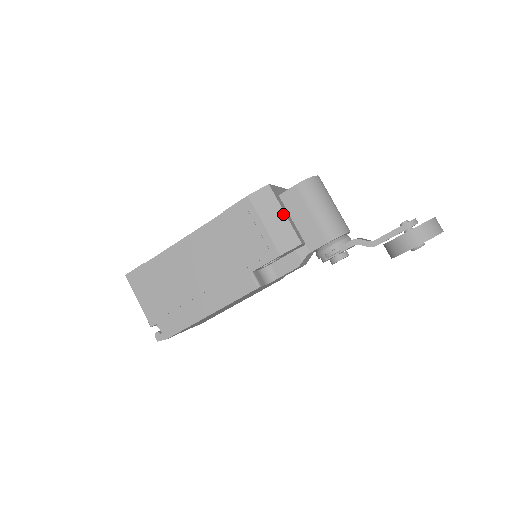
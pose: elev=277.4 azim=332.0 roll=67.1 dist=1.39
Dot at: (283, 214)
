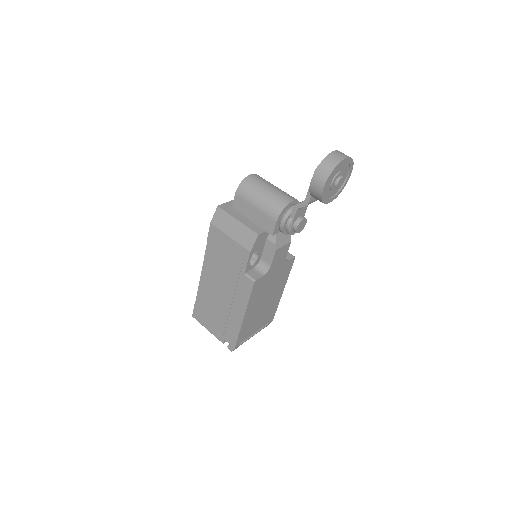
Dot at: (236, 221)
